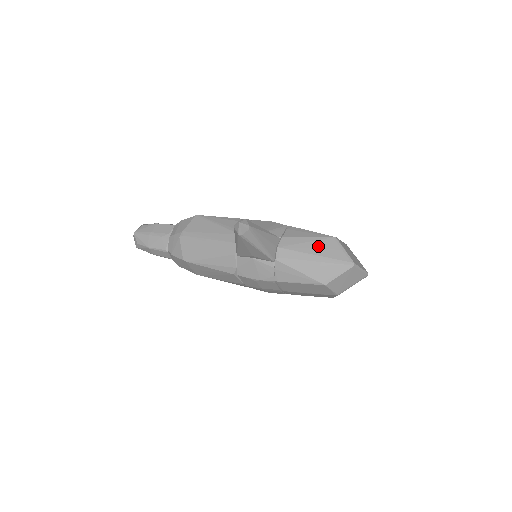
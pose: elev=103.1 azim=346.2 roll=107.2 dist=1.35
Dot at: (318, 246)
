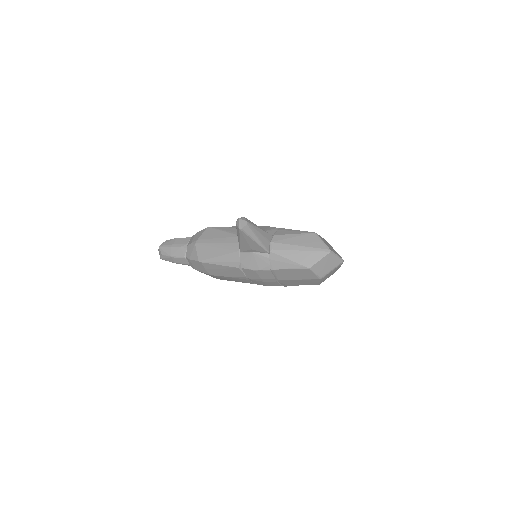
Dot at: (302, 239)
